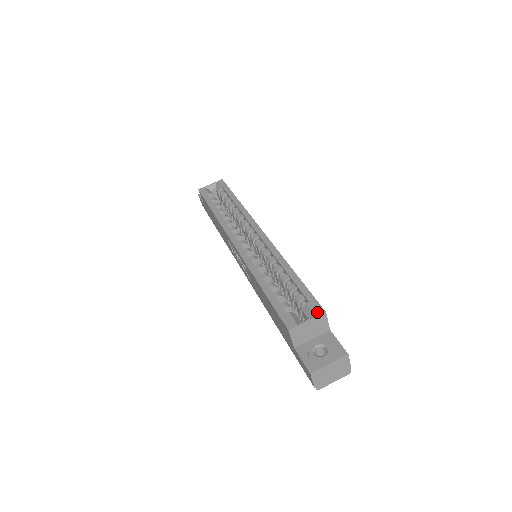
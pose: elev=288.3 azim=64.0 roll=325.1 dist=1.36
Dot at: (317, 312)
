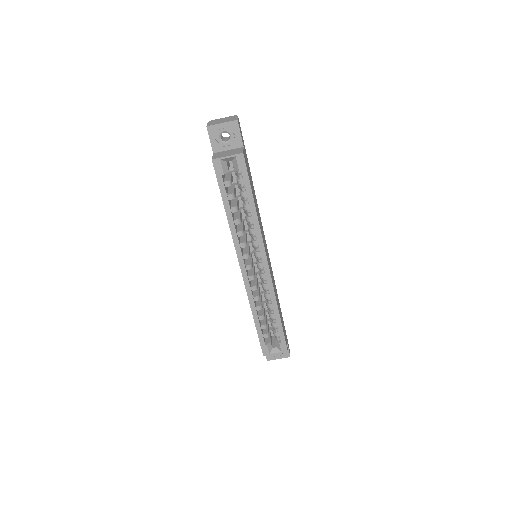
Dot at: (283, 351)
